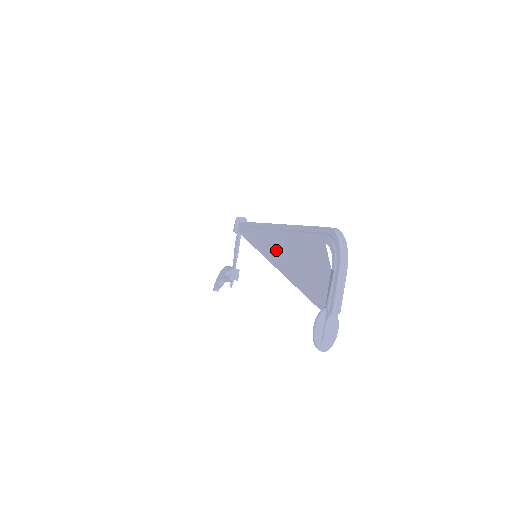
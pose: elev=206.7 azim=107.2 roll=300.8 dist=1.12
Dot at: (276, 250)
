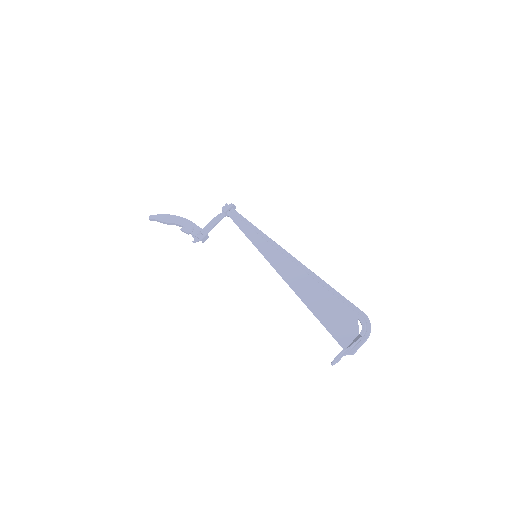
Dot at: (296, 279)
